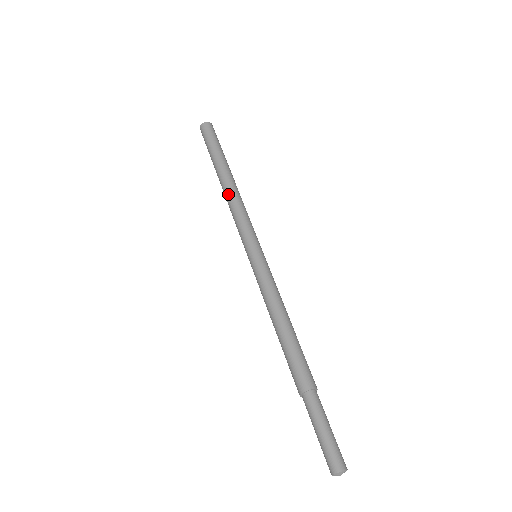
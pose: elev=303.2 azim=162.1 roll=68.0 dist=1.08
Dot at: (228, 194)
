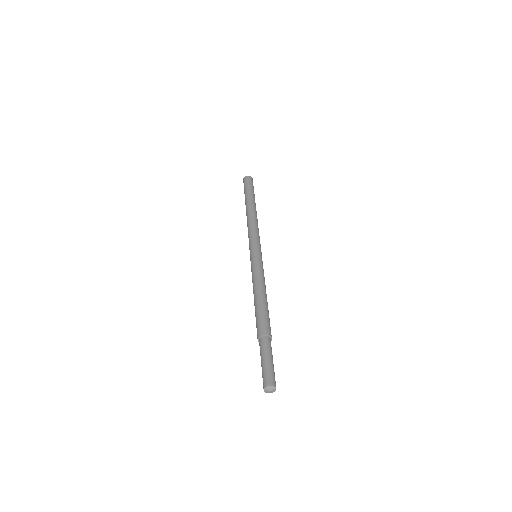
Dot at: occluded
